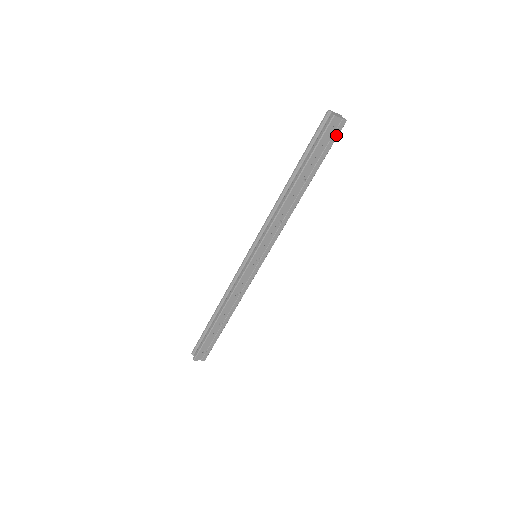
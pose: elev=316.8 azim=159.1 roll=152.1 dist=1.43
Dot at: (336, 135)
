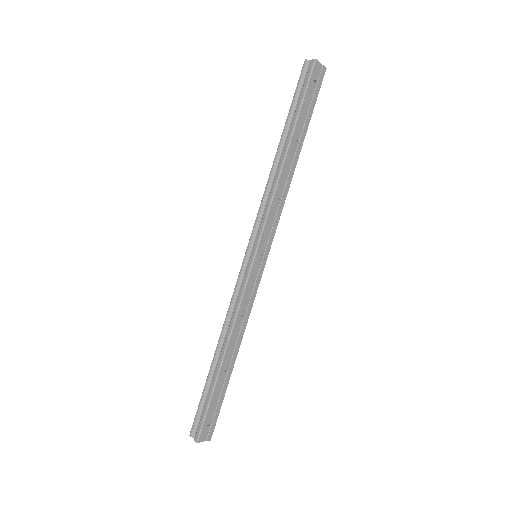
Dot at: (319, 85)
